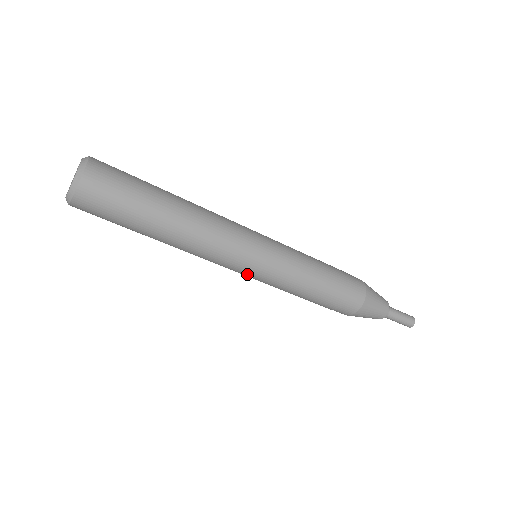
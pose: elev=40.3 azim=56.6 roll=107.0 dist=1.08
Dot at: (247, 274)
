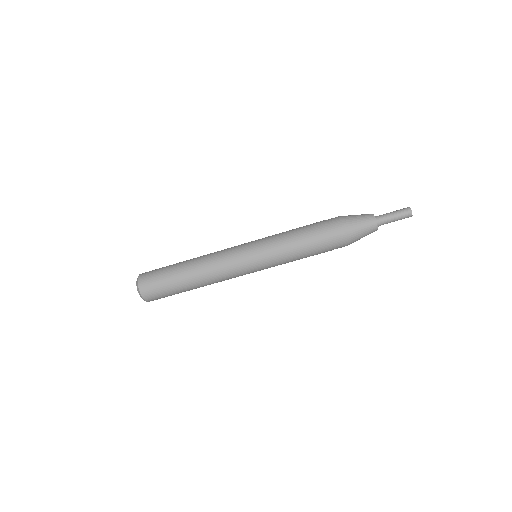
Dot at: (253, 266)
